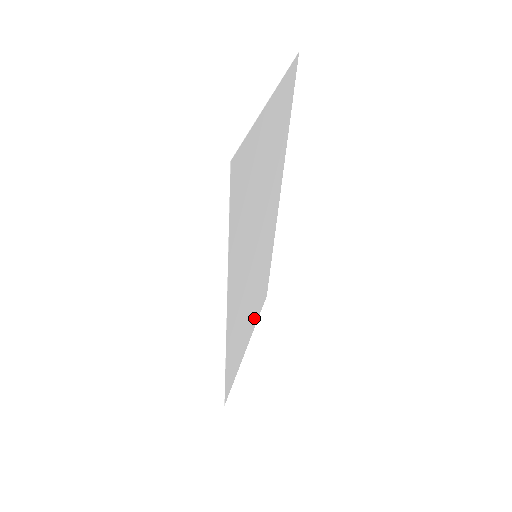
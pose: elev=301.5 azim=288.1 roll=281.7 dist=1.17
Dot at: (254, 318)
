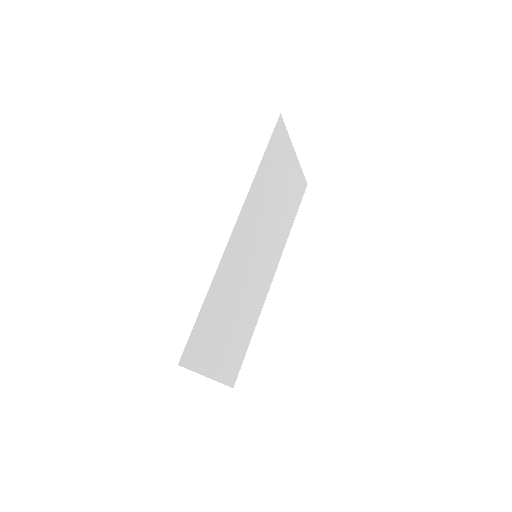
Dot at: (224, 358)
